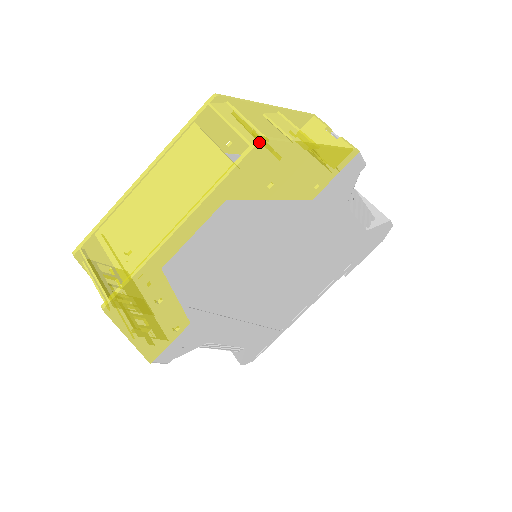
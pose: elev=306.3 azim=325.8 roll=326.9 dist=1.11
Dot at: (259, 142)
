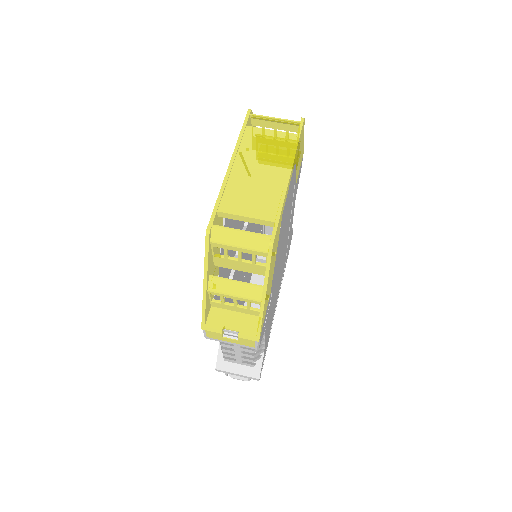
Dot at: (304, 120)
